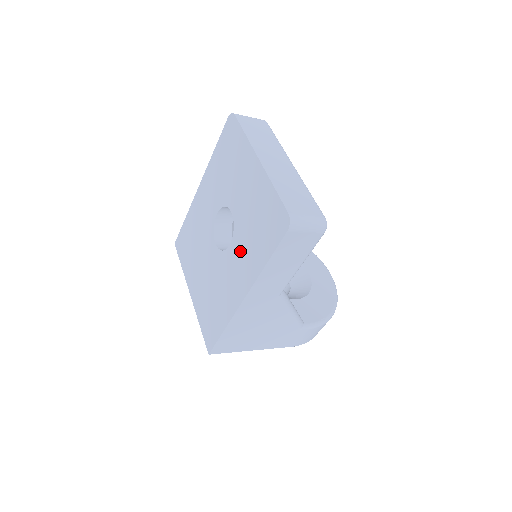
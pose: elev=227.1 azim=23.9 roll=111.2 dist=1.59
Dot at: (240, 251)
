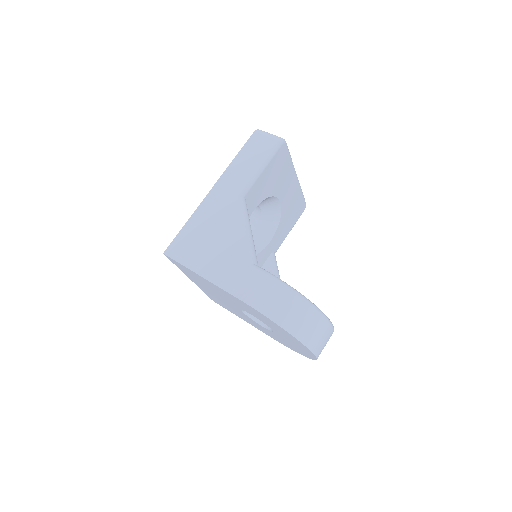
Dot at: occluded
